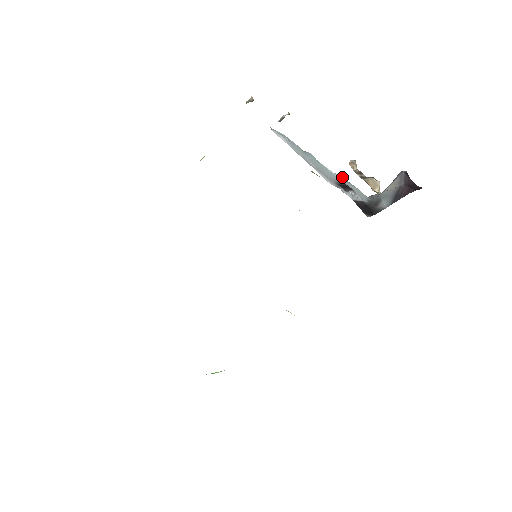
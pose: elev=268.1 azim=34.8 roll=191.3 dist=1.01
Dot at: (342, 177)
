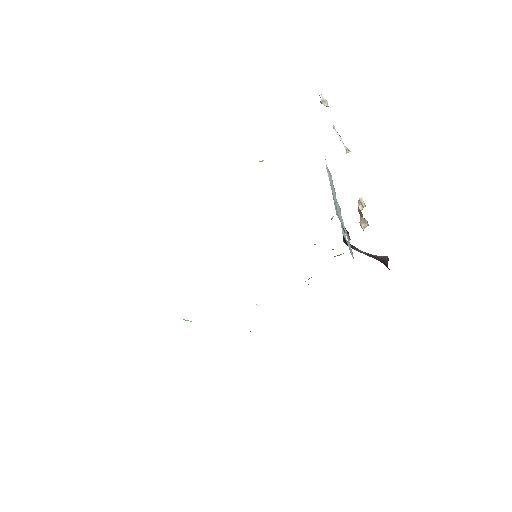
Dot at: occluded
